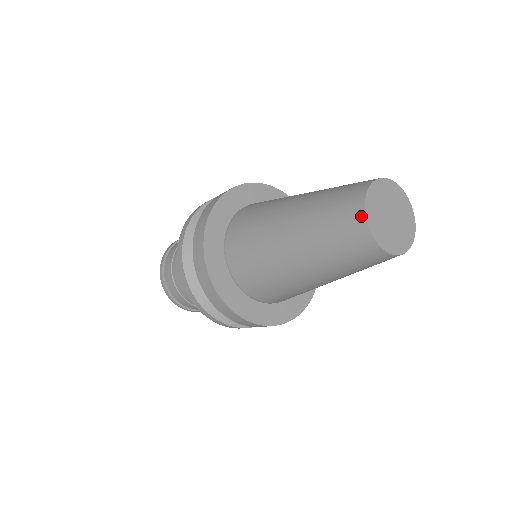
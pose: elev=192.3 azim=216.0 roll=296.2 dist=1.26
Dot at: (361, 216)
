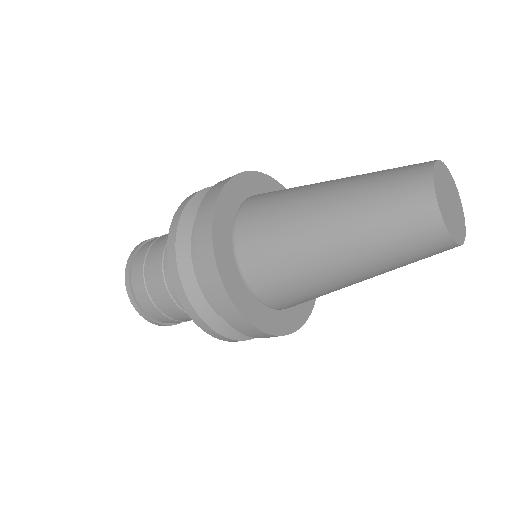
Dot at: (429, 165)
